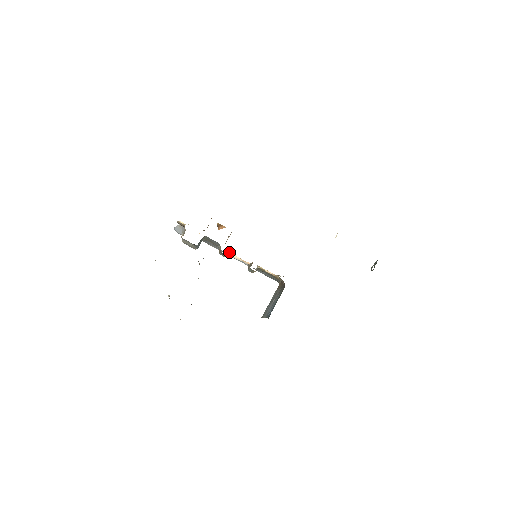
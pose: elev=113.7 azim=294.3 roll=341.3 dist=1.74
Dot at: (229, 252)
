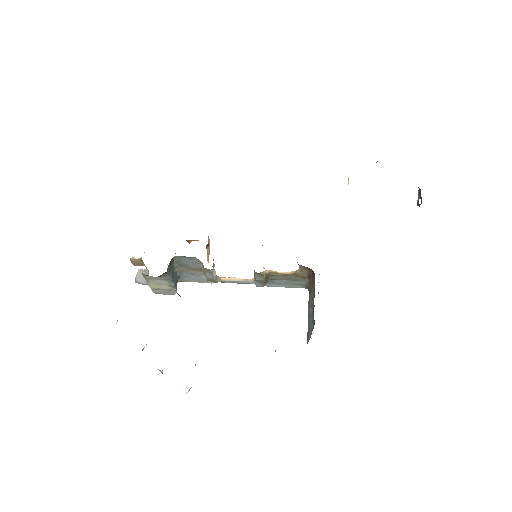
Dot at: (221, 277)
